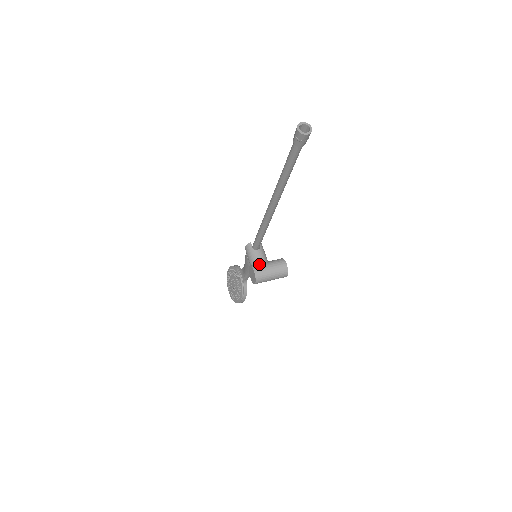
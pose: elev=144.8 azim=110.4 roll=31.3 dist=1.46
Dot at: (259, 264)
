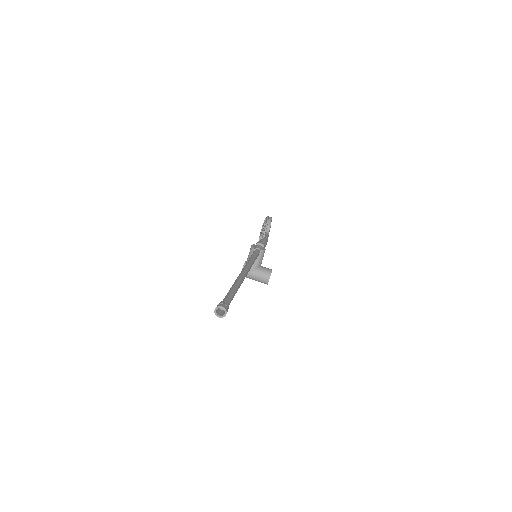
Dot at: occluded
